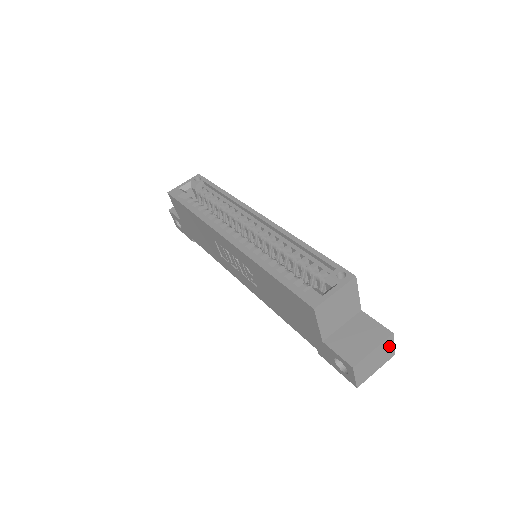
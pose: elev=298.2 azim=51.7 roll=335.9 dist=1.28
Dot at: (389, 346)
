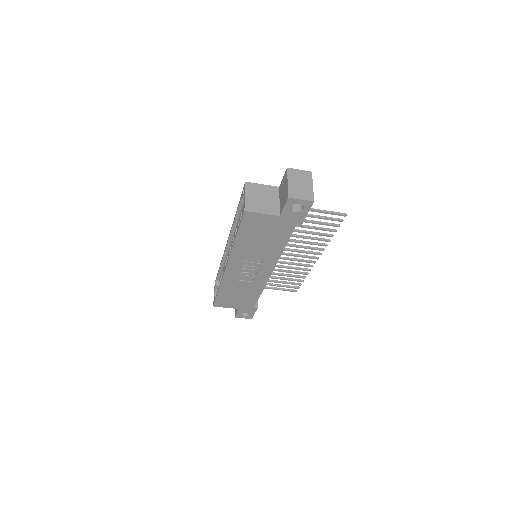
Dot at: (297, 173)
